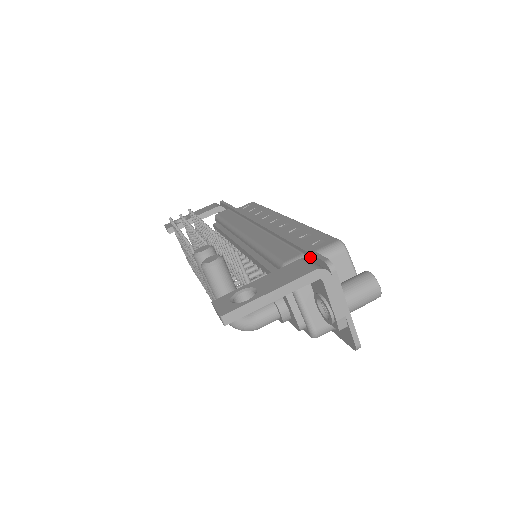
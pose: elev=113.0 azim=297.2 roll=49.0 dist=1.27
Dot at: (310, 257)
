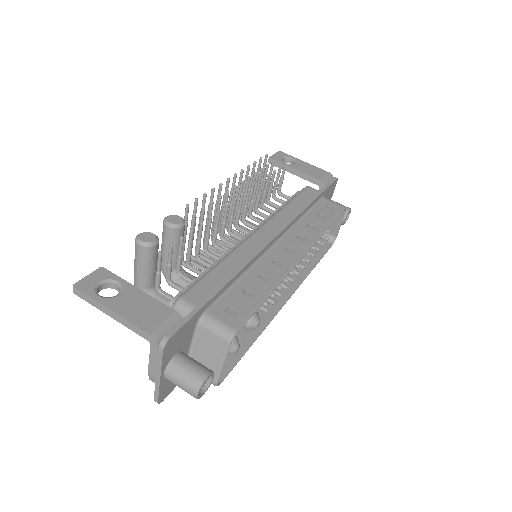
Dot at: (187, 317)
